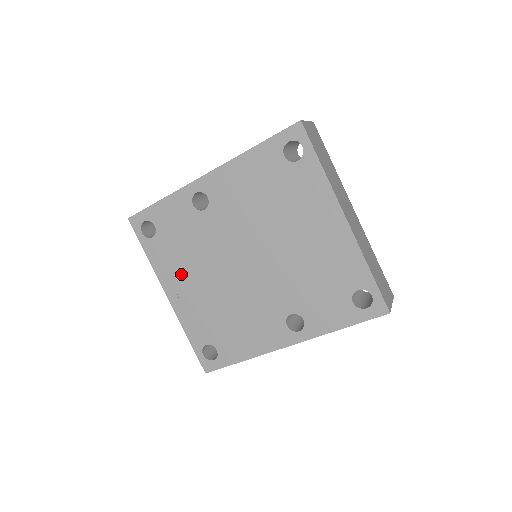
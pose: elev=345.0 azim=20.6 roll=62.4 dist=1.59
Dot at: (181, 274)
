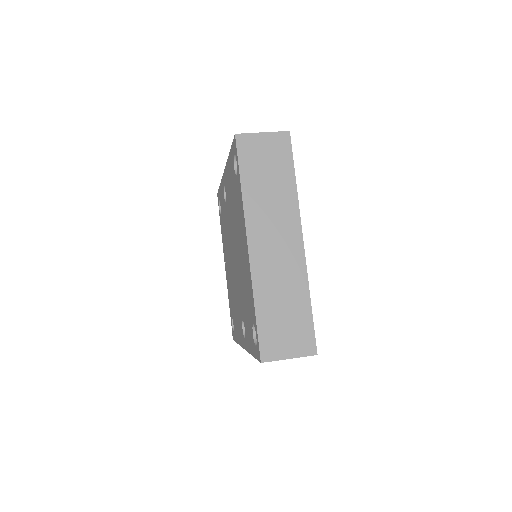
Dot at: occluded
